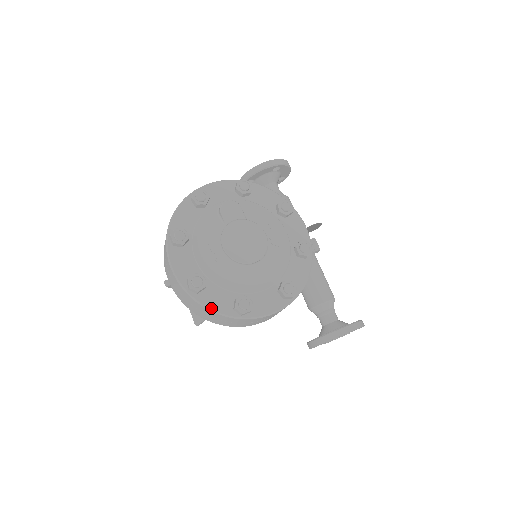
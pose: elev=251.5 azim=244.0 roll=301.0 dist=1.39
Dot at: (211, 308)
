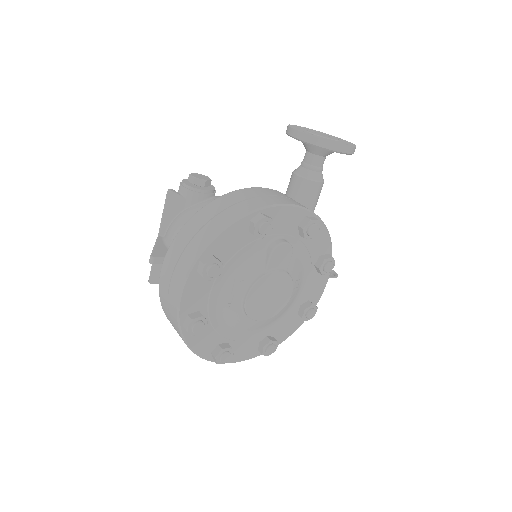
Dot at: (192, 348)
